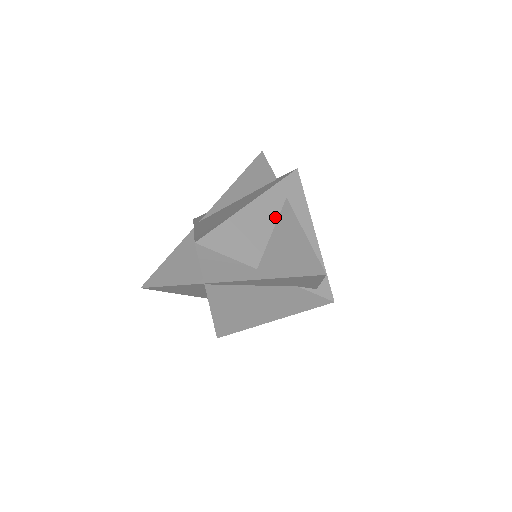
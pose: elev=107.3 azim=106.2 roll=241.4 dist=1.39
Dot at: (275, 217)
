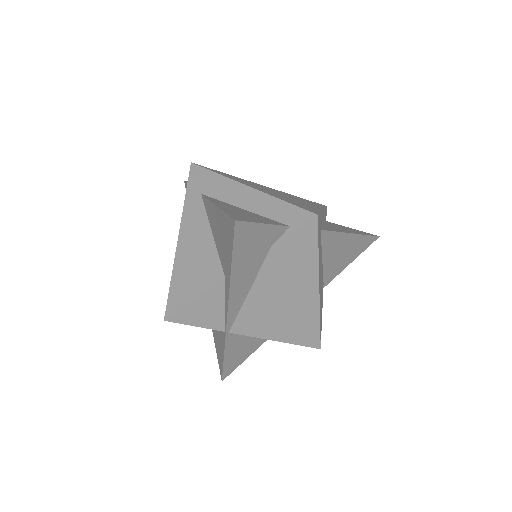
Dot at: (205, 220)
